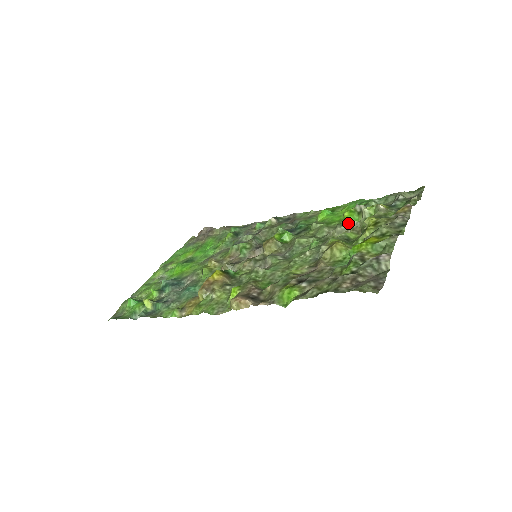
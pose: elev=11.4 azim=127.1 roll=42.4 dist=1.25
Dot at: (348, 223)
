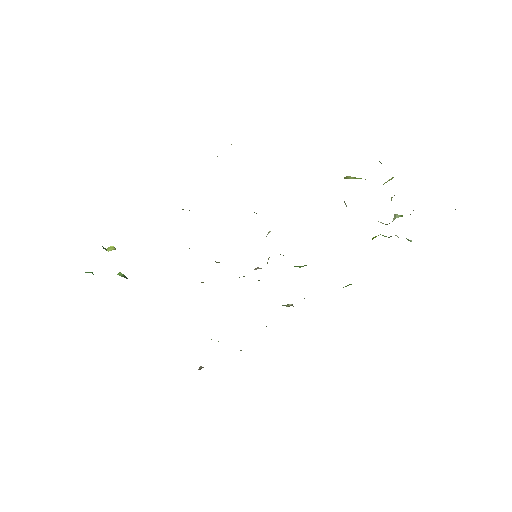
Dot at: occluded
